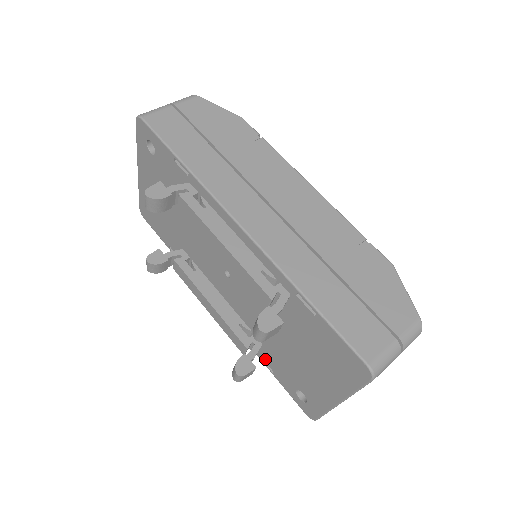
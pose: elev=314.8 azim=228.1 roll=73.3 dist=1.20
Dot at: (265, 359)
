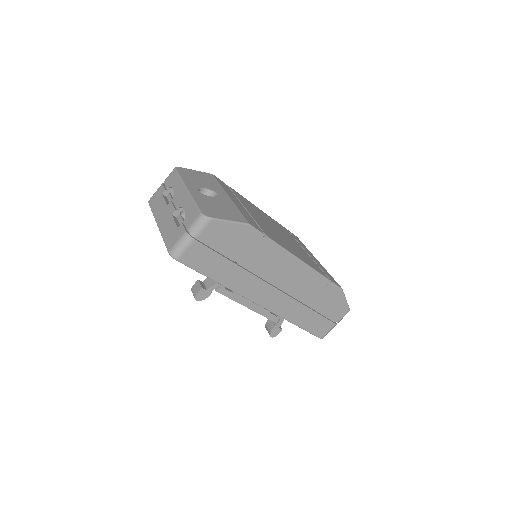
Dot at: occluded
